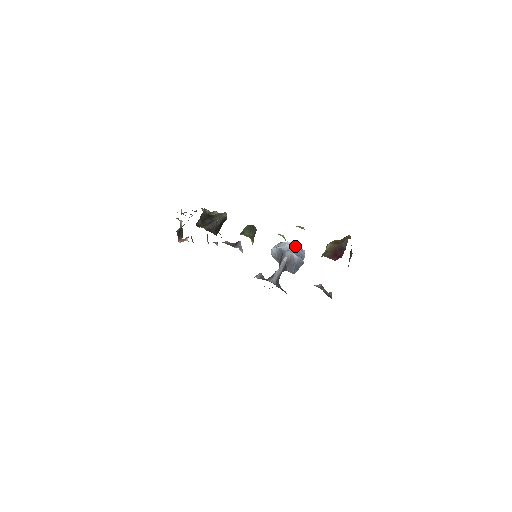
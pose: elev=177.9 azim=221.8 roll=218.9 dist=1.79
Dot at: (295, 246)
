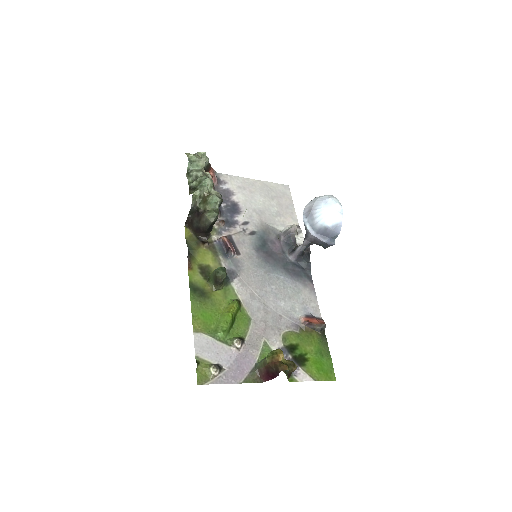
Dot at: (324, 225)
